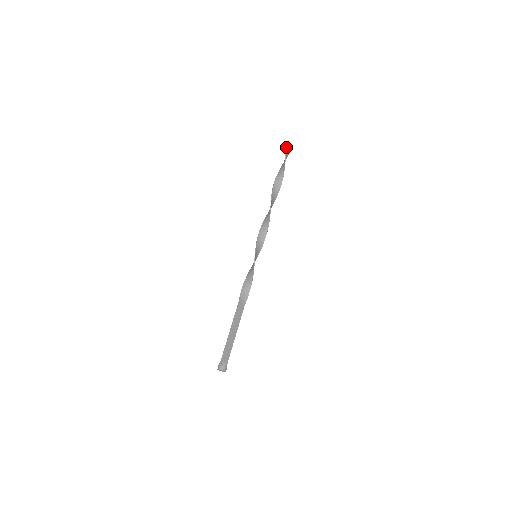
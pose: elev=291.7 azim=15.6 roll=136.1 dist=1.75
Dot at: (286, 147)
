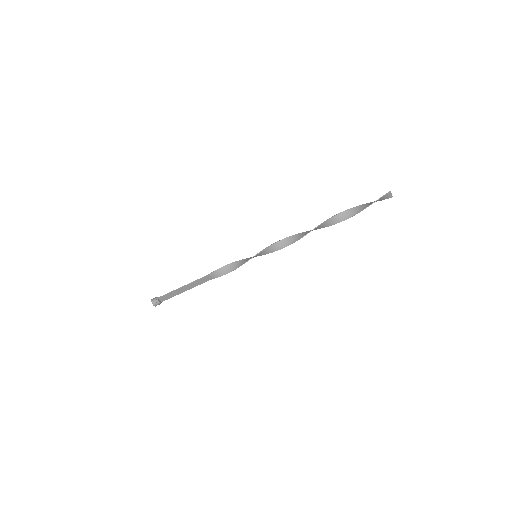
Dot at: (386, 194)
